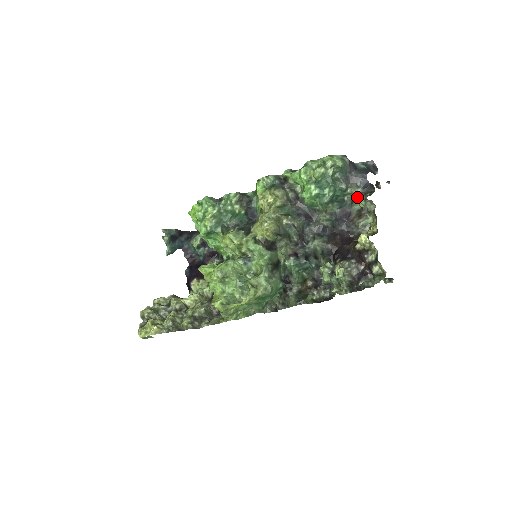
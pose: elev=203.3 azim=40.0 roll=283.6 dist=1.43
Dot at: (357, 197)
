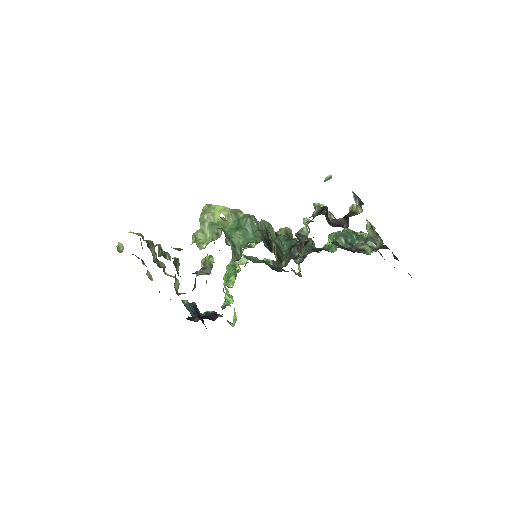
Dot at: occluded
